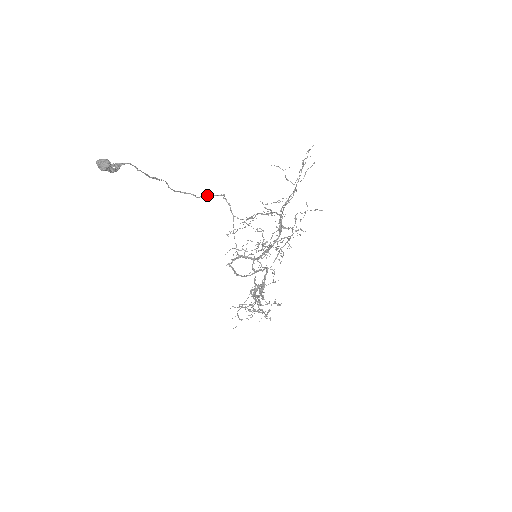
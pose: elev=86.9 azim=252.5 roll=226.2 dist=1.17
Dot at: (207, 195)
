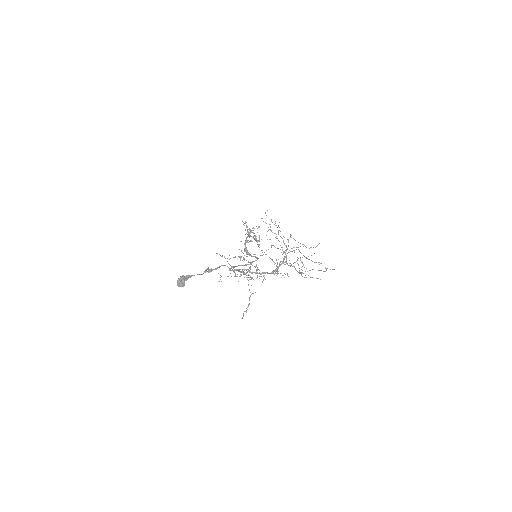
Dot at: occluded
